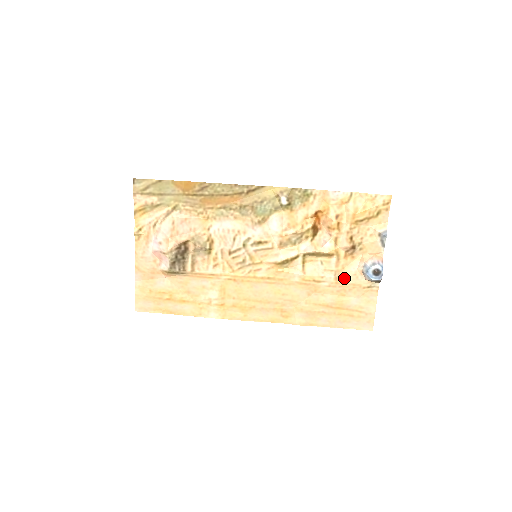
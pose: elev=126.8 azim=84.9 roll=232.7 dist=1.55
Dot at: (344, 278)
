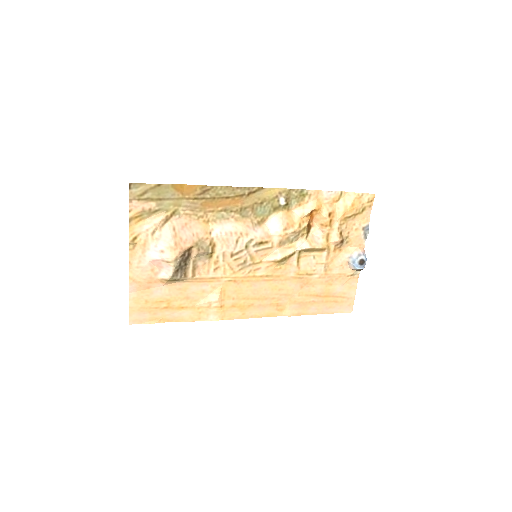
Dot at: (332, 269)
